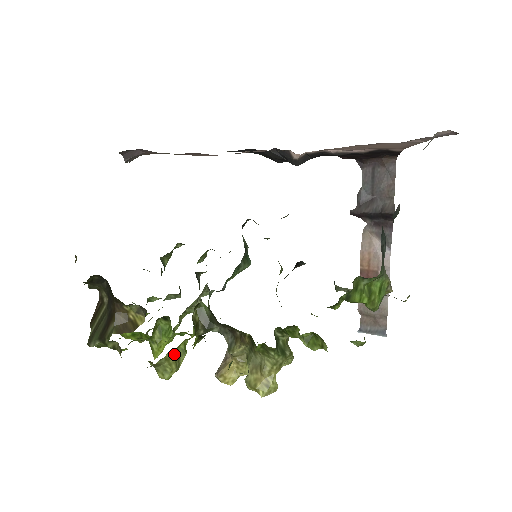
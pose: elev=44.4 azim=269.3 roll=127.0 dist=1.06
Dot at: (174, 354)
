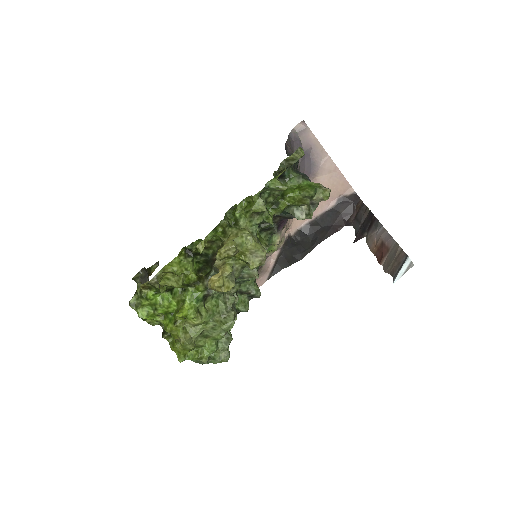
Dot at: occluded
